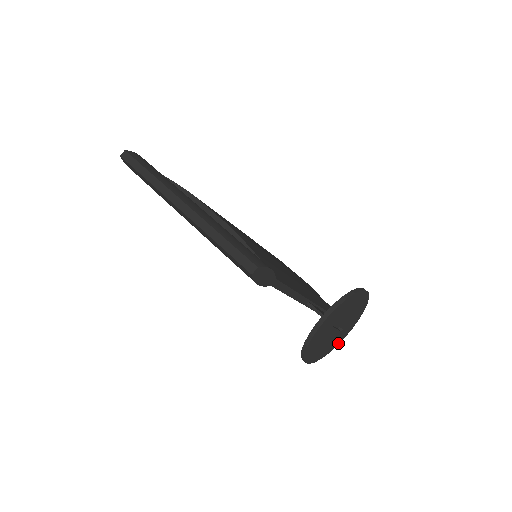
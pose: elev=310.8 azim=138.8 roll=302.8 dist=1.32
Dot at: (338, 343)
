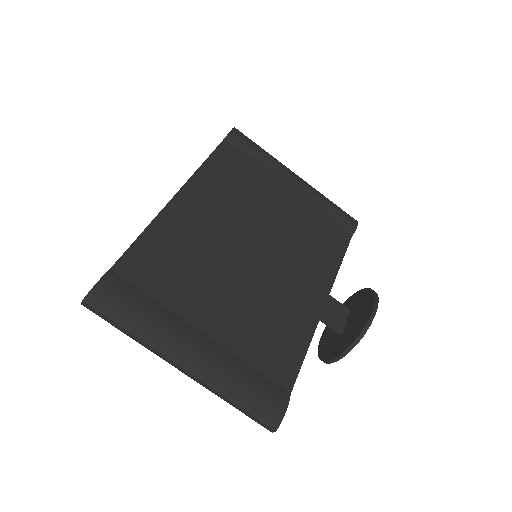
Dot at: occluded
